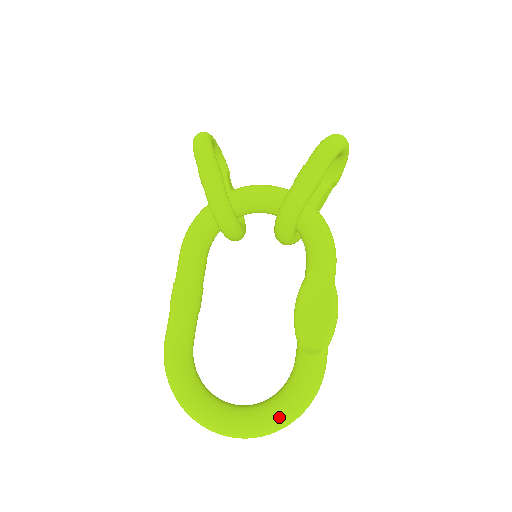
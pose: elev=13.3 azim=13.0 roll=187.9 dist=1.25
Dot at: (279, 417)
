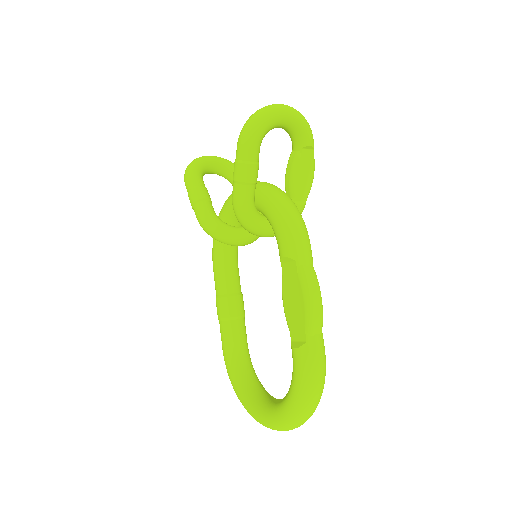
Dot at: (289, 412)
